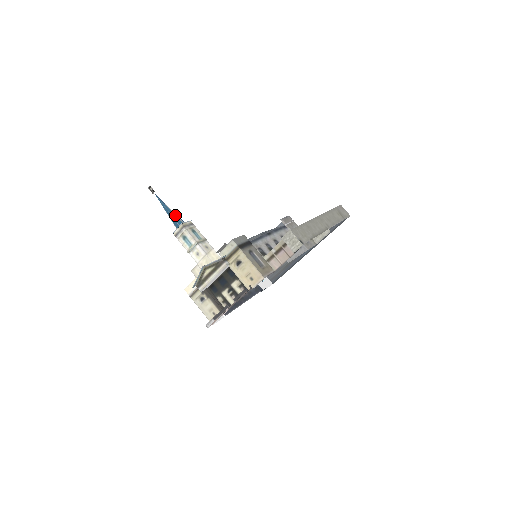
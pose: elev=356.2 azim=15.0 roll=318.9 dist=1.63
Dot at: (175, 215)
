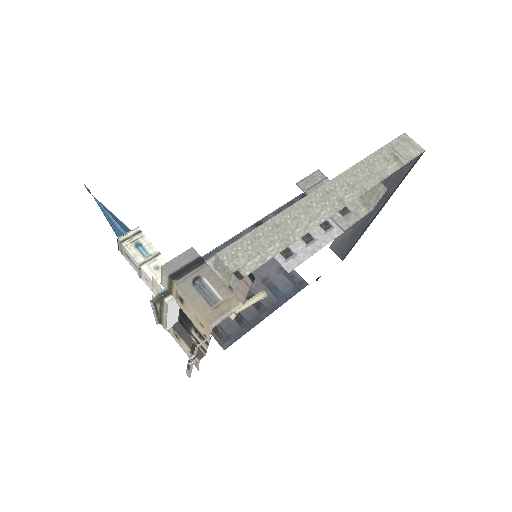
Dot at: (115, 224)
